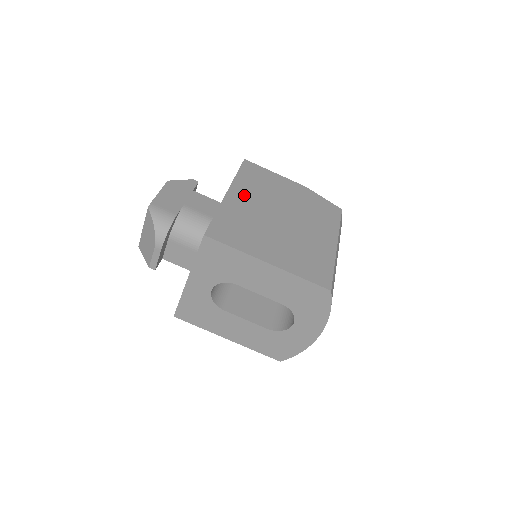
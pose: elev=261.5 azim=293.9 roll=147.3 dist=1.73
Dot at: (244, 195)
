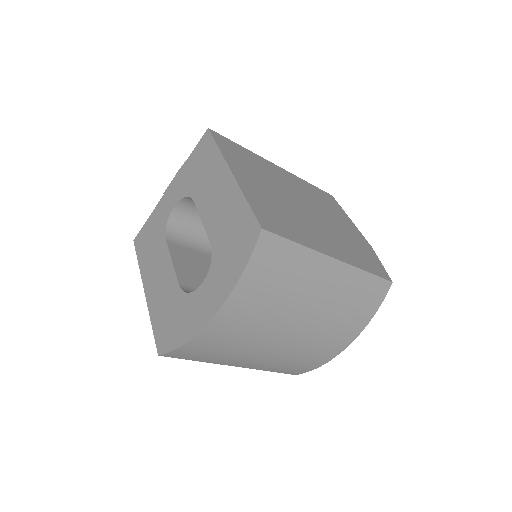
Dot at: (291, 180)
